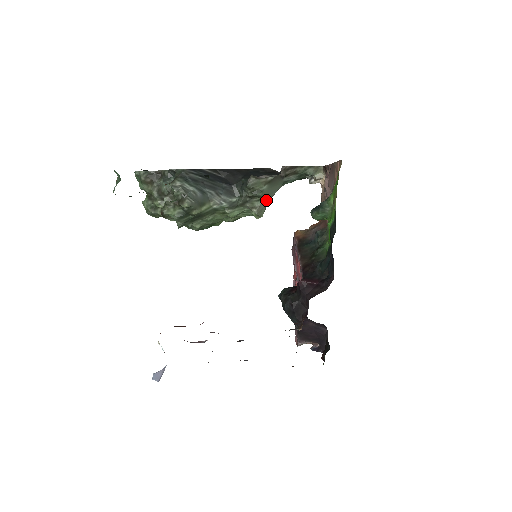
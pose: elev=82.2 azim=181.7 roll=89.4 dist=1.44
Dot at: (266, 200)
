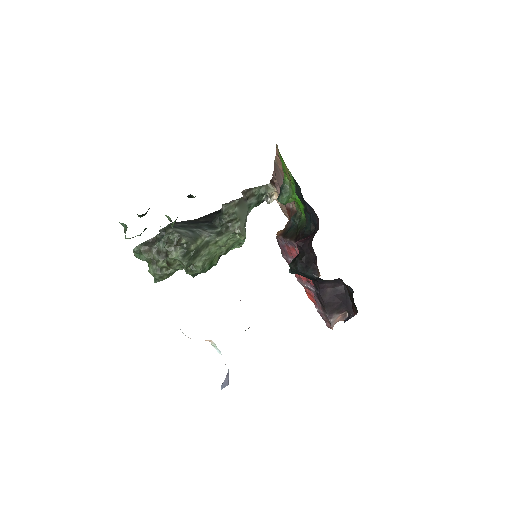
Dot at: (242, 222)
